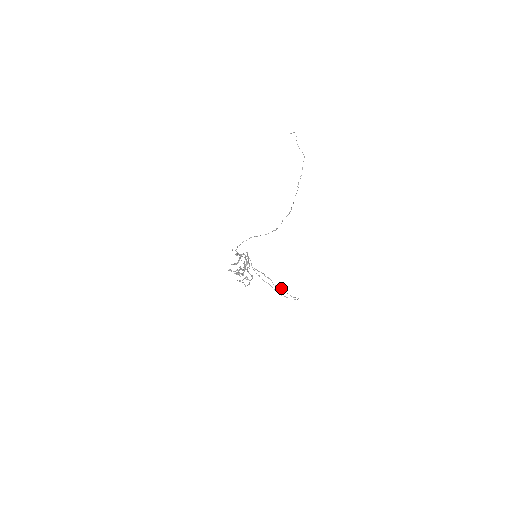
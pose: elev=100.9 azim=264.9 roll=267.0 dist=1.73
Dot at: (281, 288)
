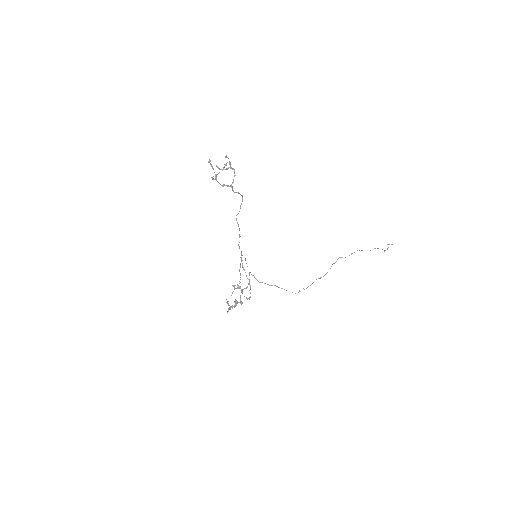
Dot at: occluded
